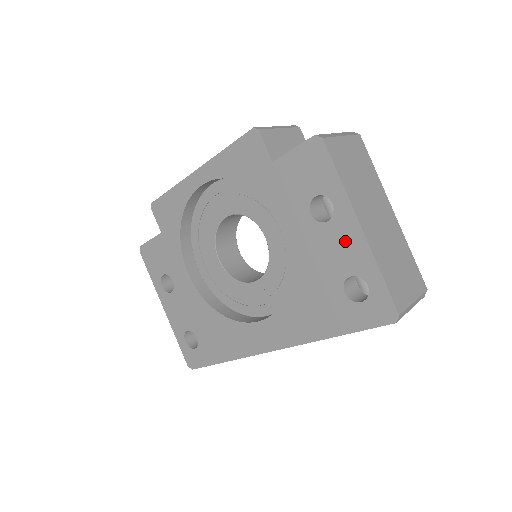
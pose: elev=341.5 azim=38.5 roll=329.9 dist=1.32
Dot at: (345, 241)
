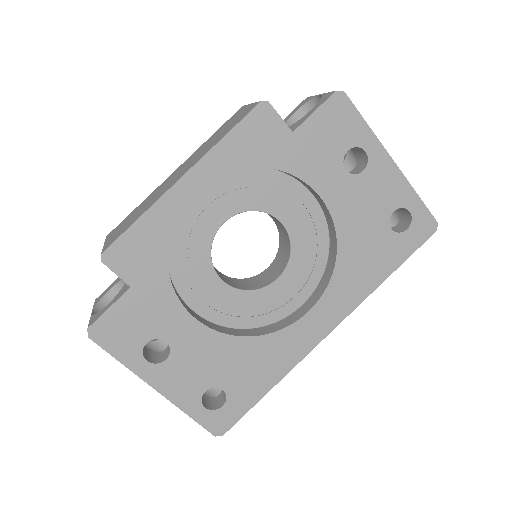
Dot at: (383, 181)
